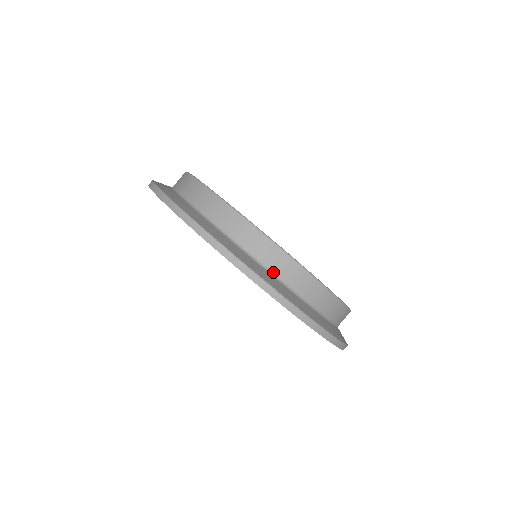
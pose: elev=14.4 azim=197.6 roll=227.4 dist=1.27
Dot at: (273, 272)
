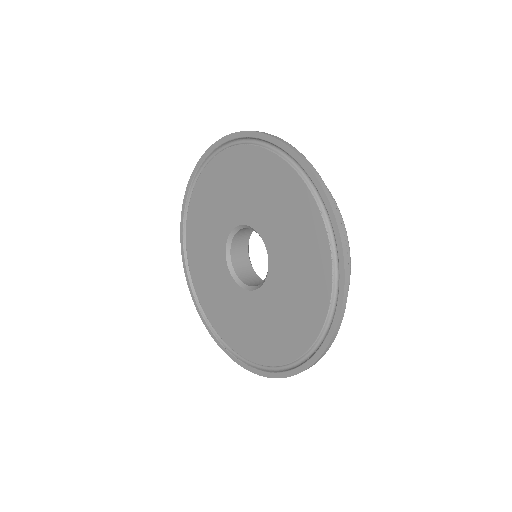
Dot at: occluded
